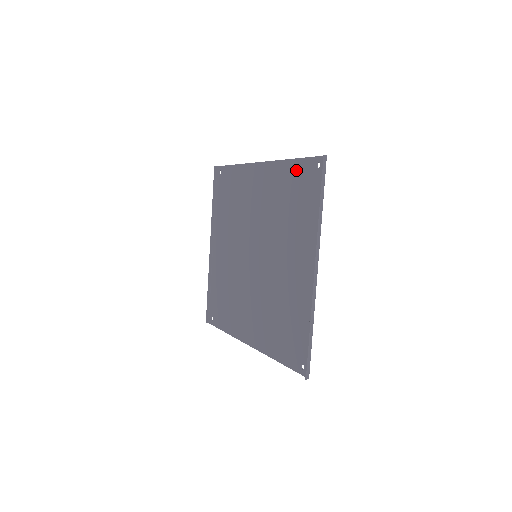
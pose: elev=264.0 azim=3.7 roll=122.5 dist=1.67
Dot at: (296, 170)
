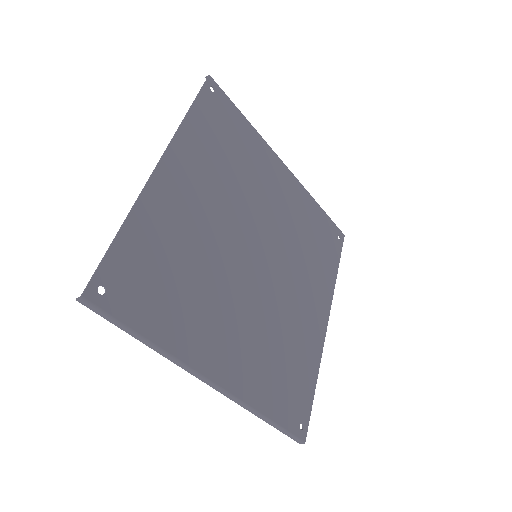
Dot at: (130, 248)
